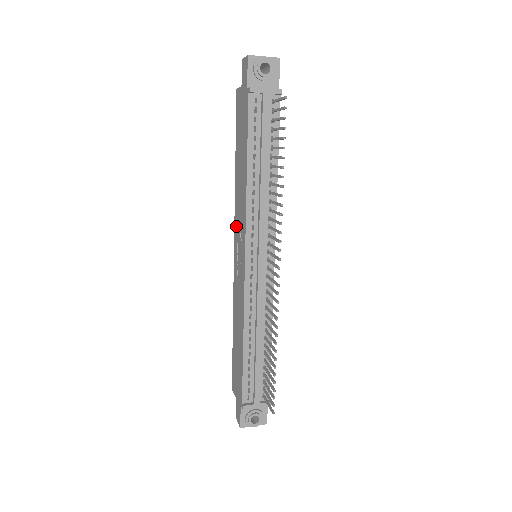
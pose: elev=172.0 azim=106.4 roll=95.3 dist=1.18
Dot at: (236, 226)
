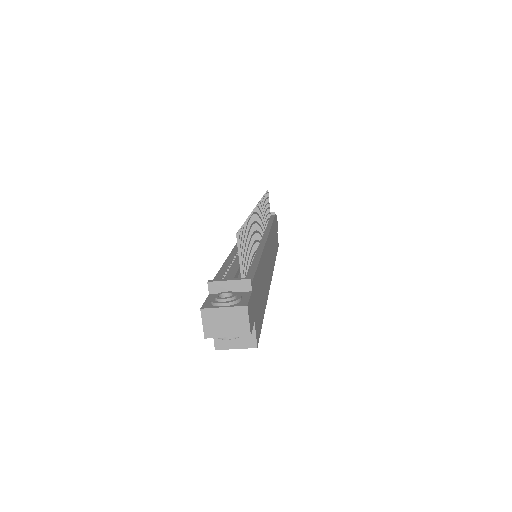
Dot at: occluded
